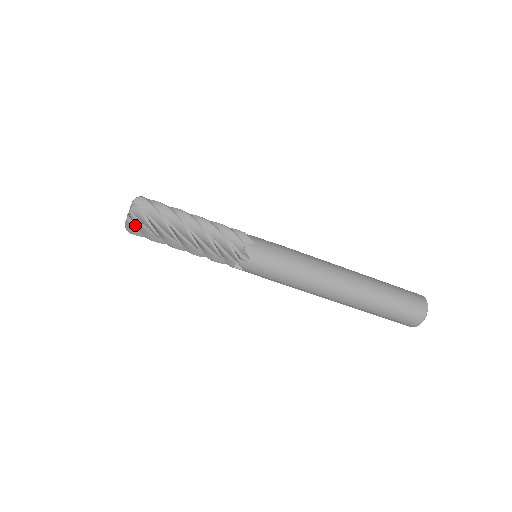
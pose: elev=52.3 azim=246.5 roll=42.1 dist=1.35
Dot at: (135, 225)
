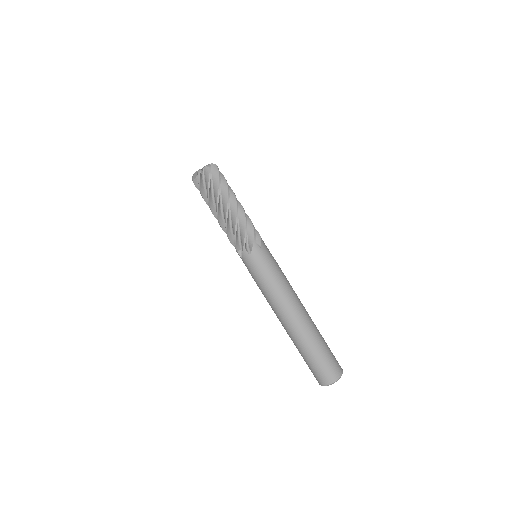
Dot at: (200, 178)
